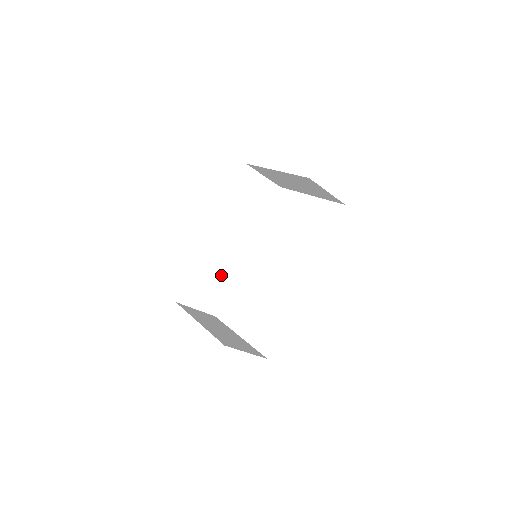
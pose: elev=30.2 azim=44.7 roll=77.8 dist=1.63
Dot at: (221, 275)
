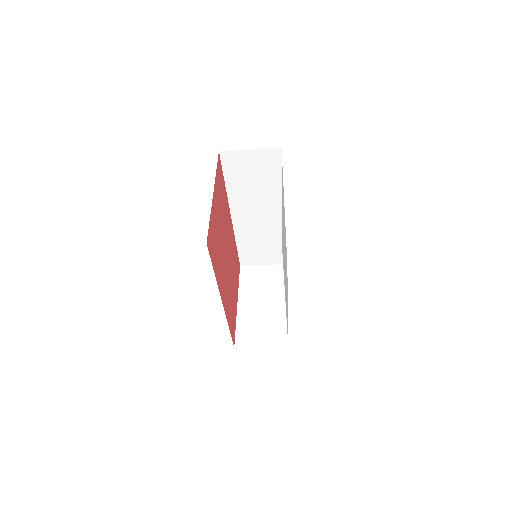
Dot at: (269, 238)
